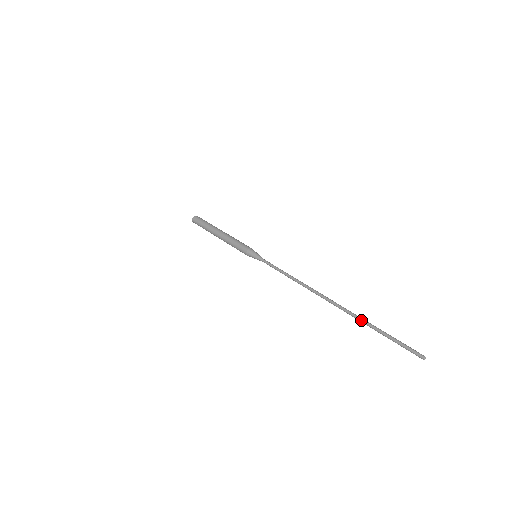
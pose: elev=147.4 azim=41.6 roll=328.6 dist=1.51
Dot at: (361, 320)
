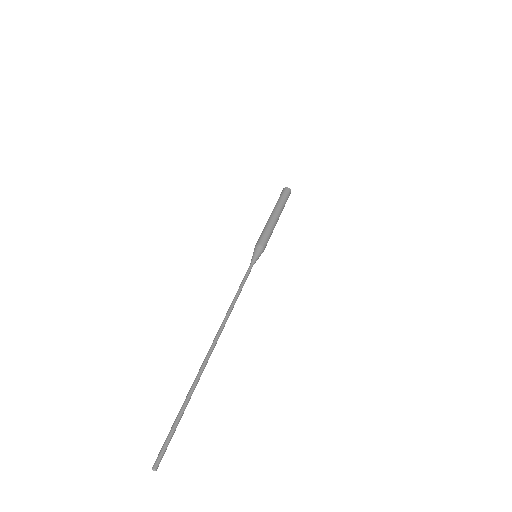
Dot at: (194, 382)
